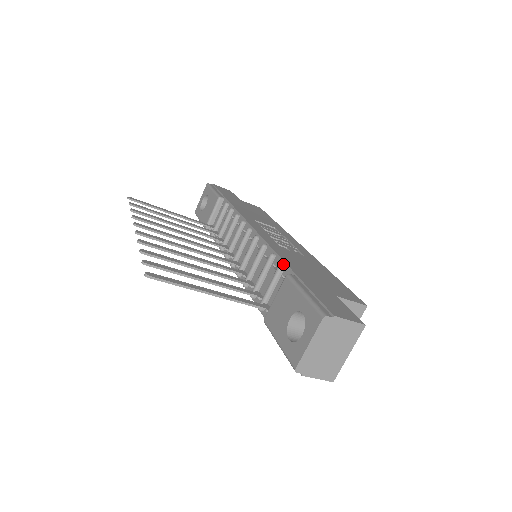
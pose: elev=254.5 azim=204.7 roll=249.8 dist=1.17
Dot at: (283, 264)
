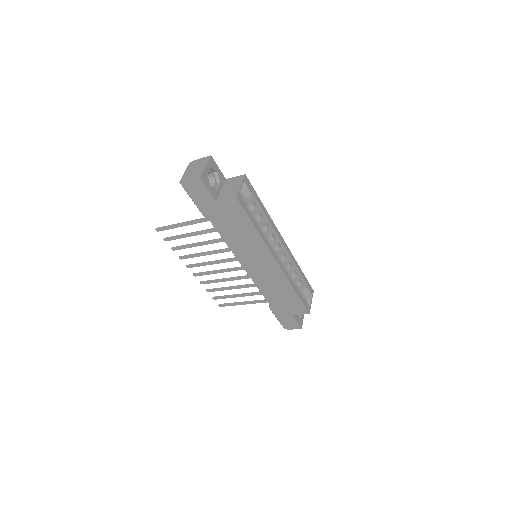
Dot at: occluded
